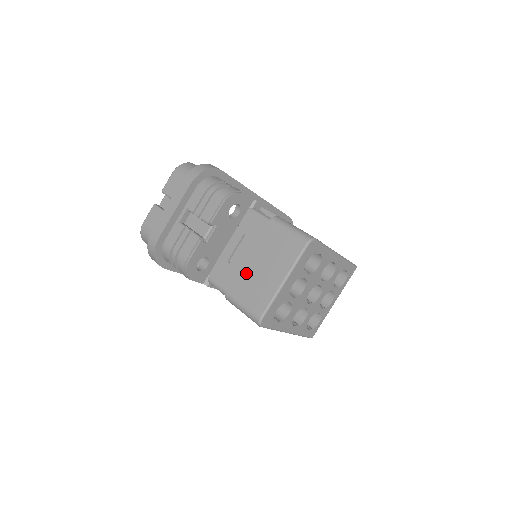
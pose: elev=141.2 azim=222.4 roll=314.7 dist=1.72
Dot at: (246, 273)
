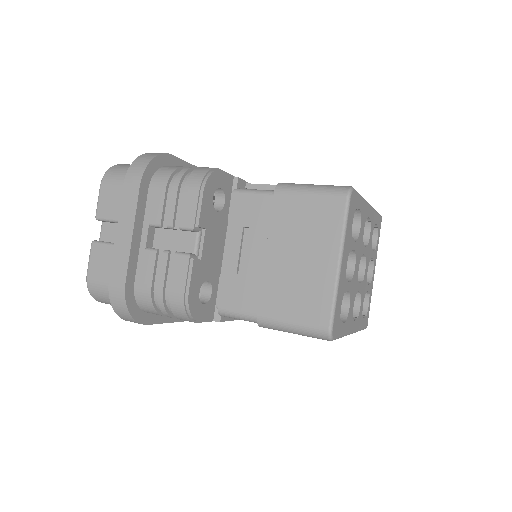
Dot at: (275, 277)
